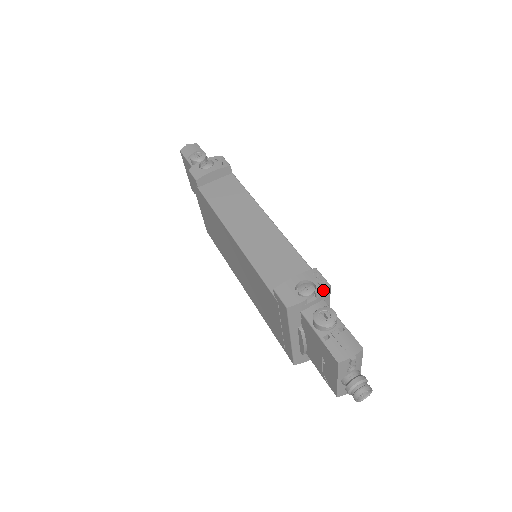
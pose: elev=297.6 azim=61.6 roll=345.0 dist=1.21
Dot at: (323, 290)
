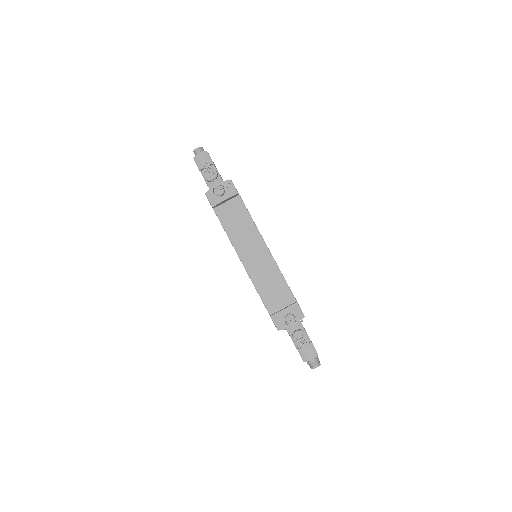
Dot at: occluded
